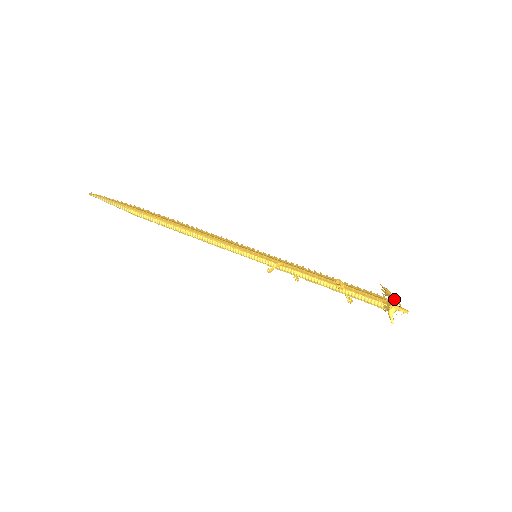
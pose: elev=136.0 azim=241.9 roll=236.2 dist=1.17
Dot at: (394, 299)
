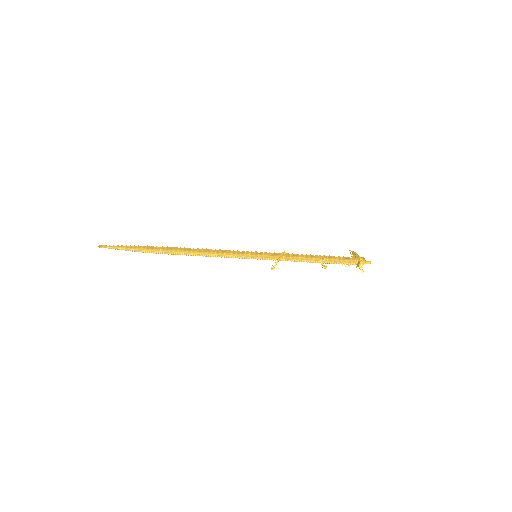
Dot at: (360, 259)
